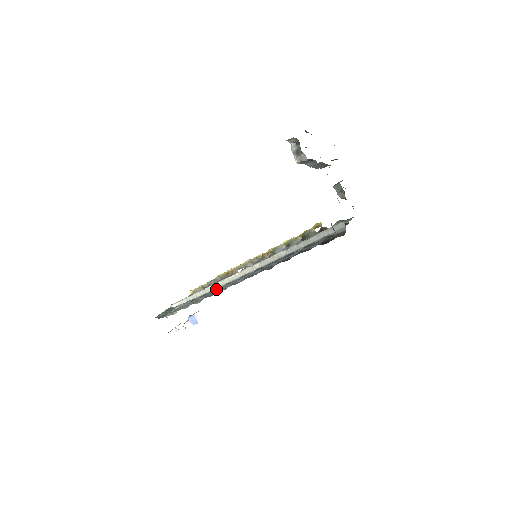
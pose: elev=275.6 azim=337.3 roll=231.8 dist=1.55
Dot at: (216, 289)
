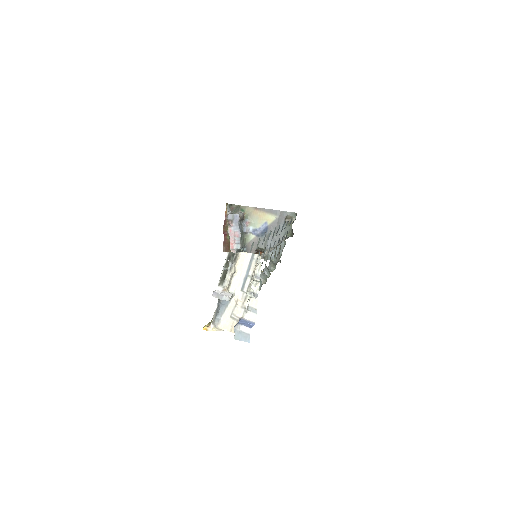
Dot at: occluded
